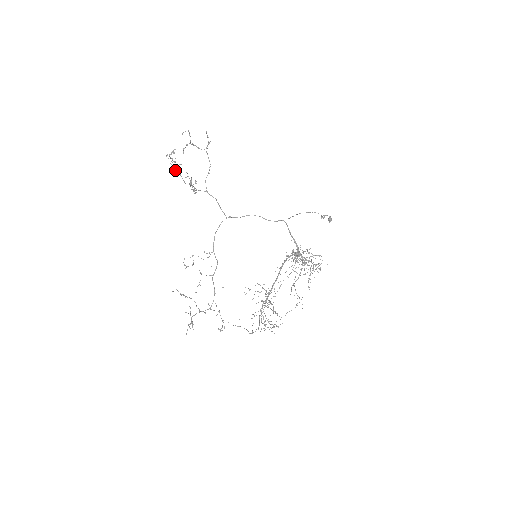
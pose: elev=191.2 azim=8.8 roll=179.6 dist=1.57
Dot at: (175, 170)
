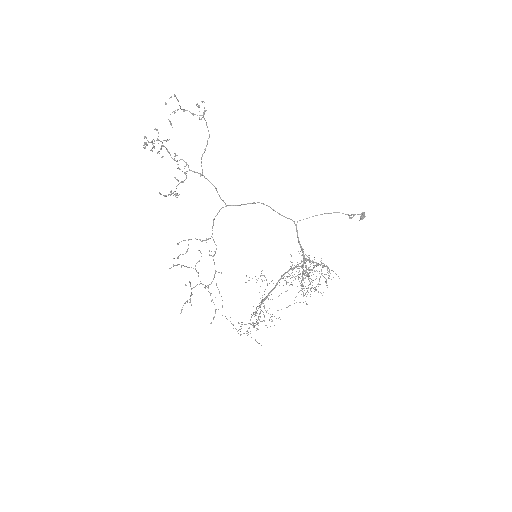
Dot at: (160, 148)
